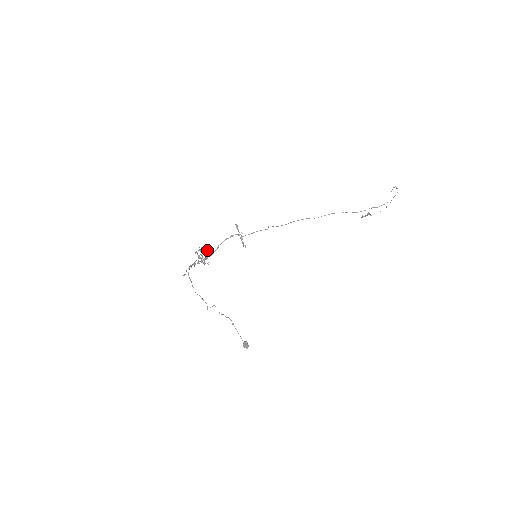
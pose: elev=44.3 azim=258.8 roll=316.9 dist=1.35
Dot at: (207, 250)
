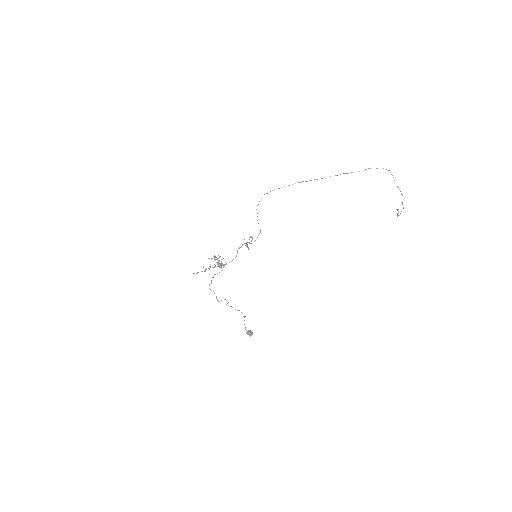
Dot at: occluded
